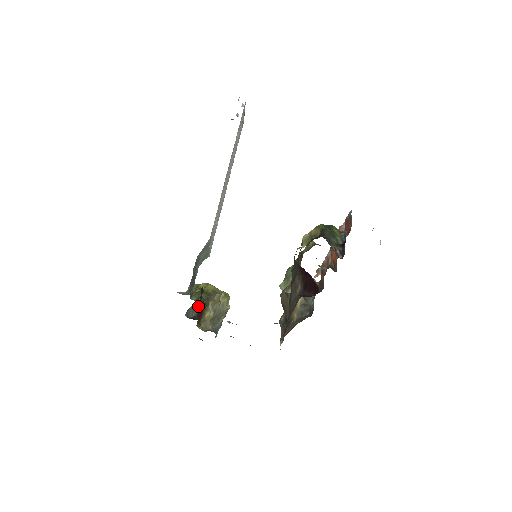
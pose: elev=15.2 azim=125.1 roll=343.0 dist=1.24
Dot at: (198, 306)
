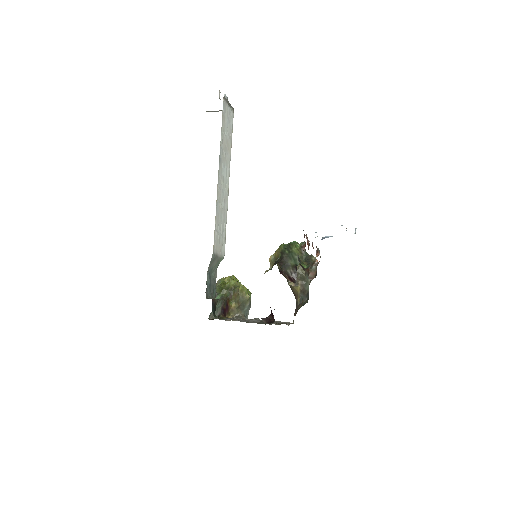
Dot at: (220, 306)
